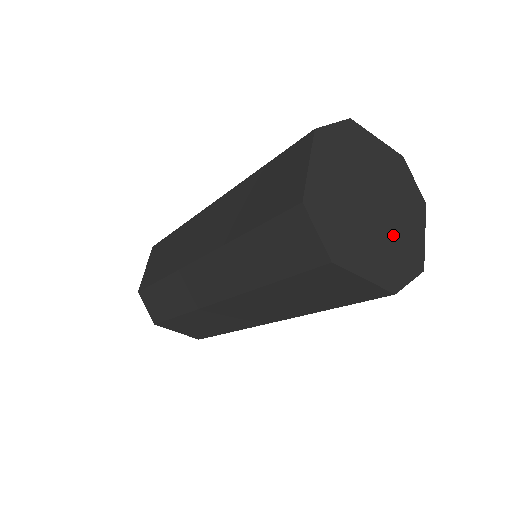
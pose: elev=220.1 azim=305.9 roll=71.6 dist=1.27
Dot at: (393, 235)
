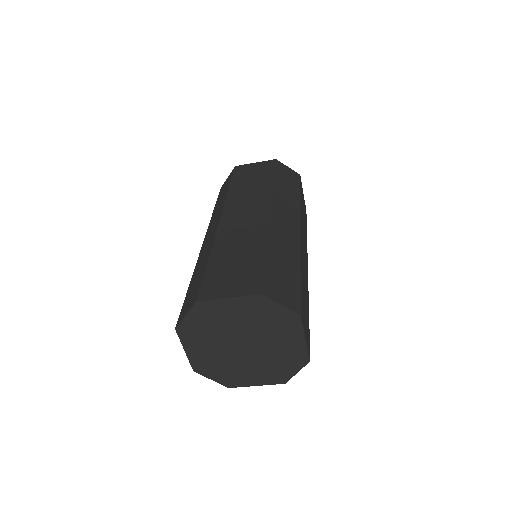
Dot at: (271, 354)
